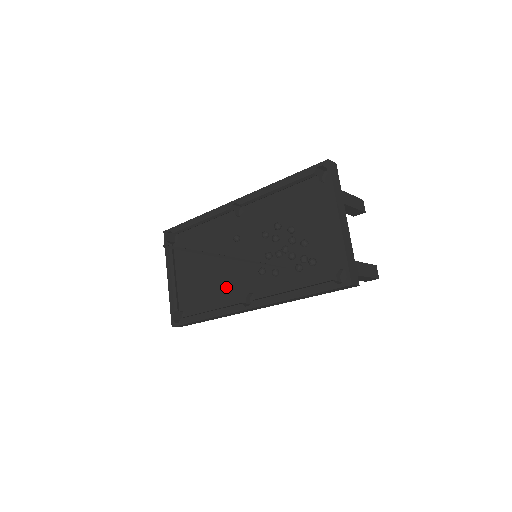
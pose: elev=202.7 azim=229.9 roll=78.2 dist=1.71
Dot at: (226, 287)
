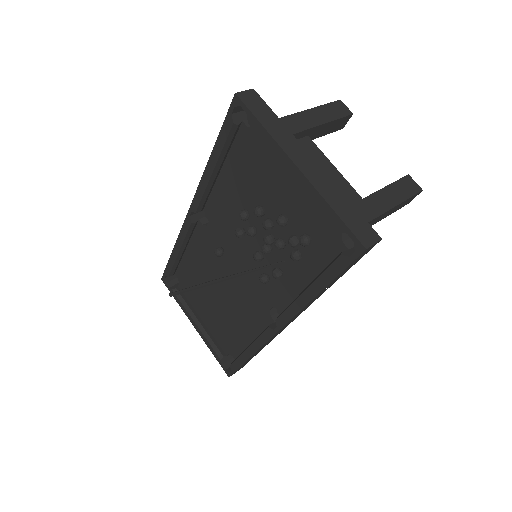
Dot at: (246, 312)
